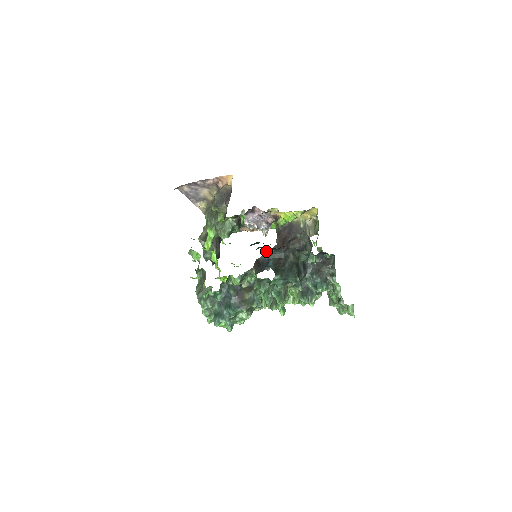
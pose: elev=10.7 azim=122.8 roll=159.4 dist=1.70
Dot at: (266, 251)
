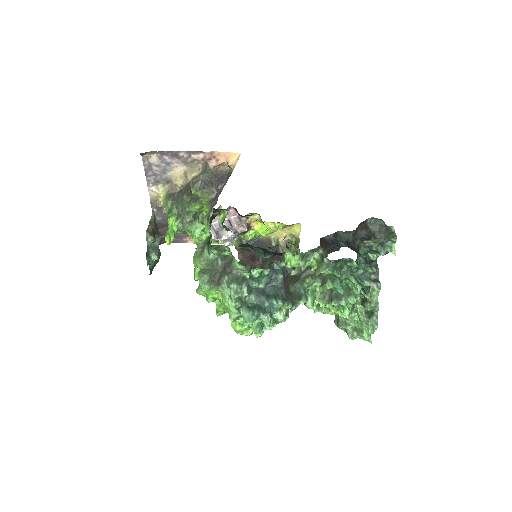
Dot at: (260, 255)
